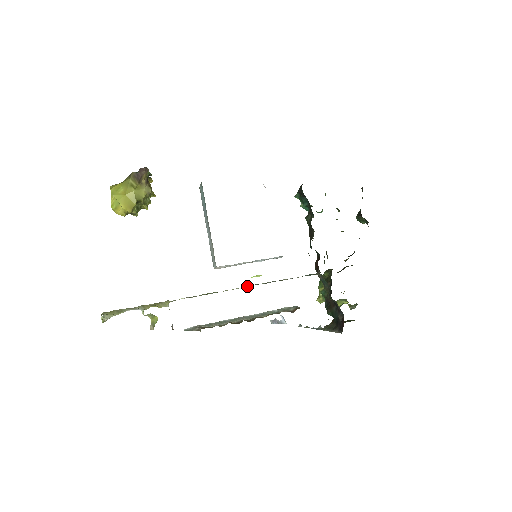
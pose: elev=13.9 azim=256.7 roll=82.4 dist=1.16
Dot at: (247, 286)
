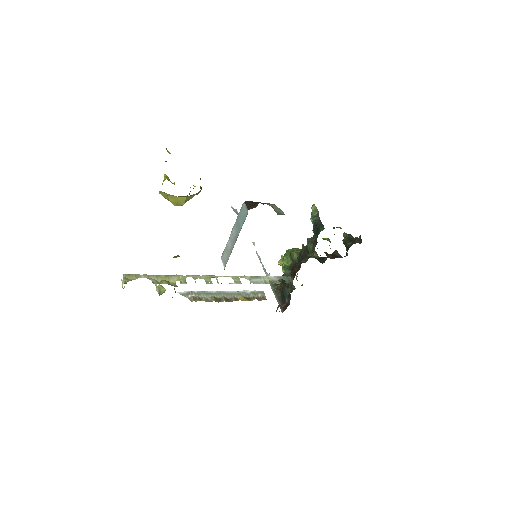
Dot at: (238, 276)
